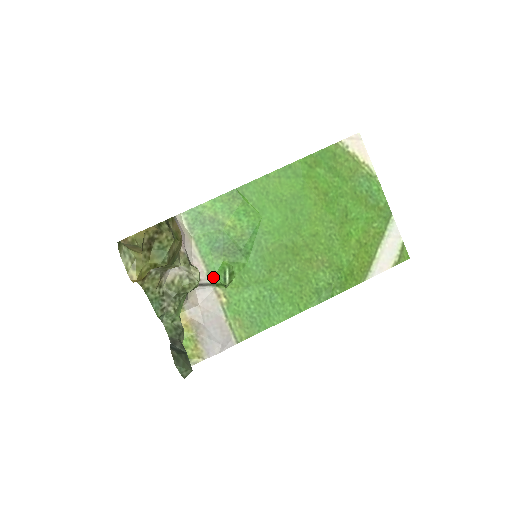
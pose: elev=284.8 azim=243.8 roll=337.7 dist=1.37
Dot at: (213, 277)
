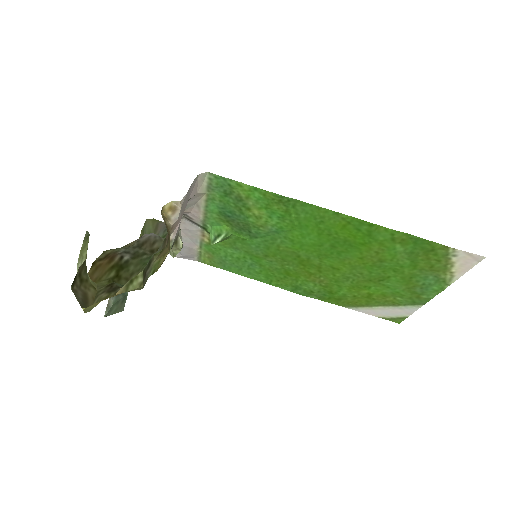
Dot at: (207, 225)
